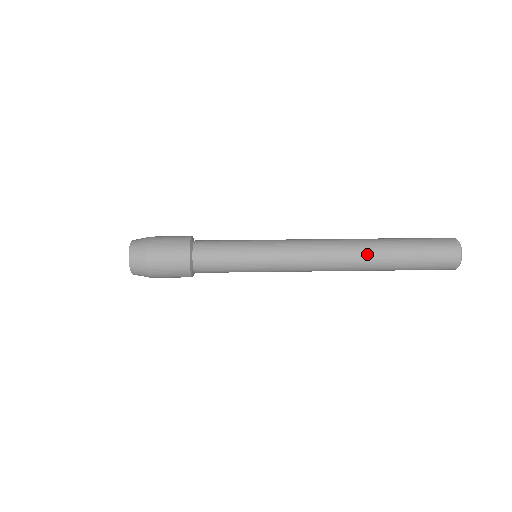
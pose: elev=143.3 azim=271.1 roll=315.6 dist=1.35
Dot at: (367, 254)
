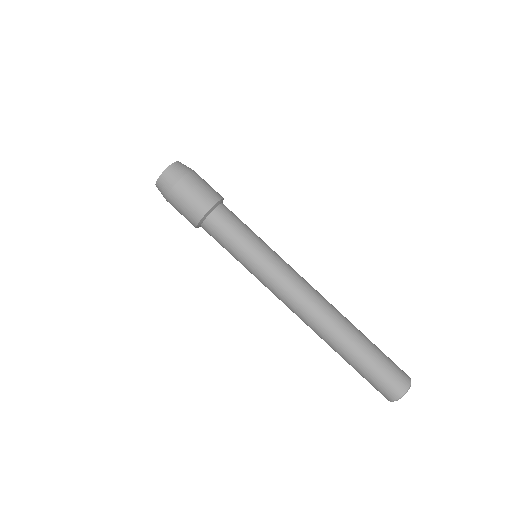
Dot at: occluded
